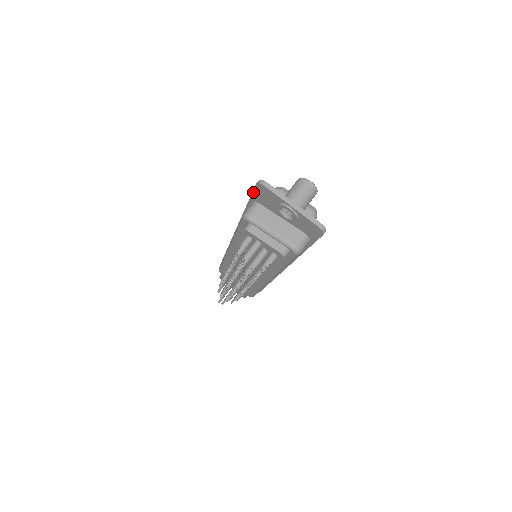
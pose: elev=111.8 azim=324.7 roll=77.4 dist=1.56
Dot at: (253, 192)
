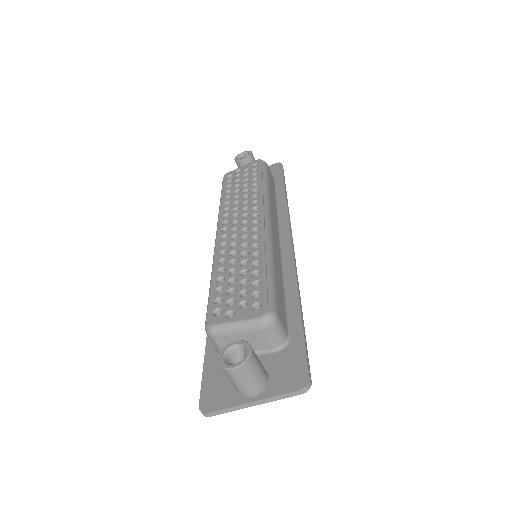
Dot at: (205, 387)
